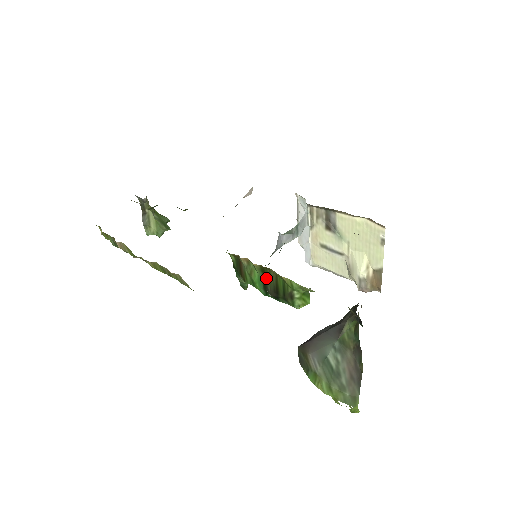
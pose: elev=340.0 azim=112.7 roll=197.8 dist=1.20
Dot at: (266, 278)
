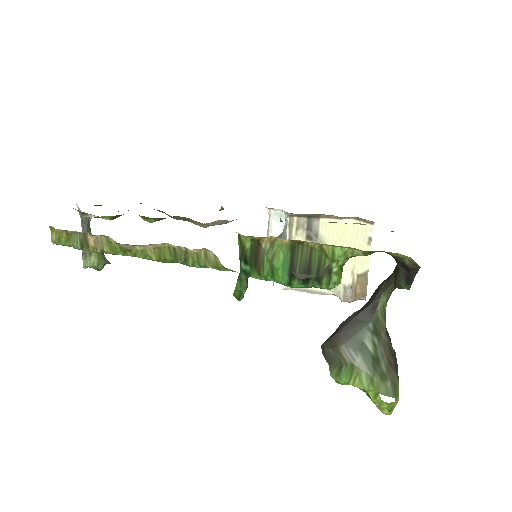
Dot at: (295, 257)
